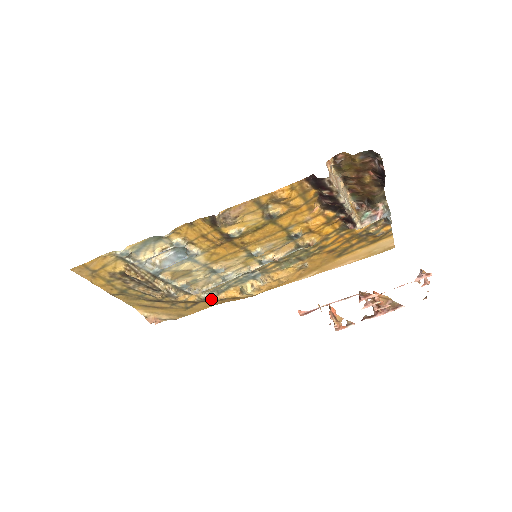
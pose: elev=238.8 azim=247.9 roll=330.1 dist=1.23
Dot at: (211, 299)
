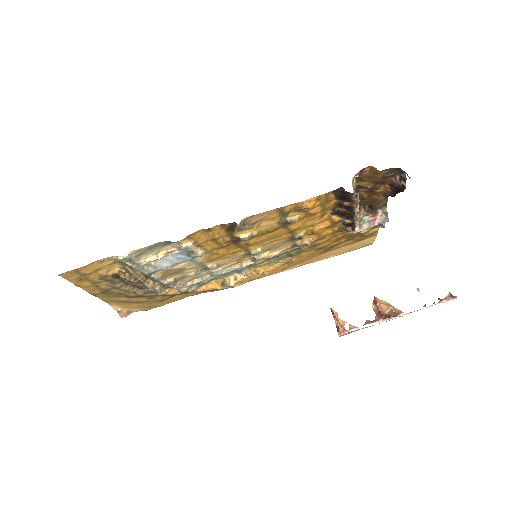
Dot at: (191, 292)
